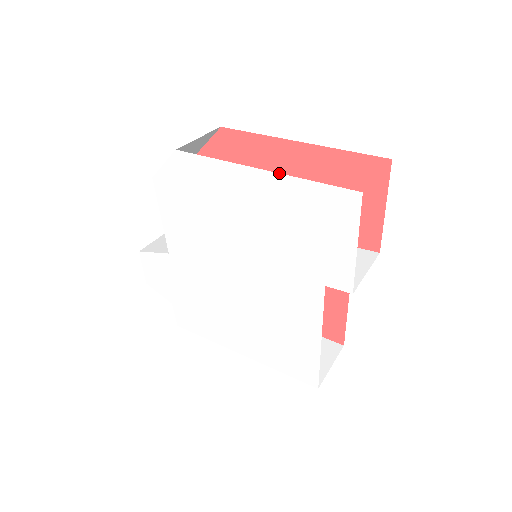
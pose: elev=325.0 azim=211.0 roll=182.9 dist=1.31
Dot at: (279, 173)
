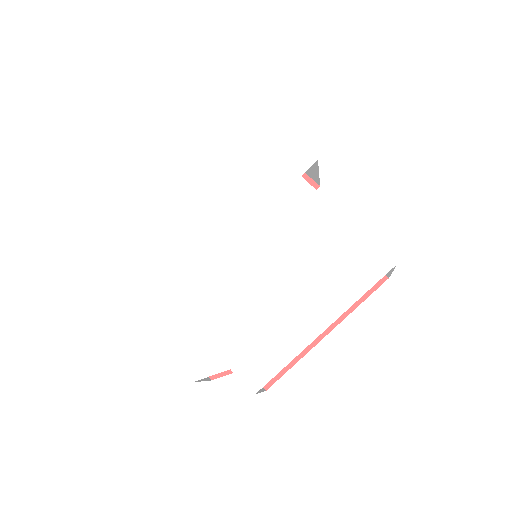
Dot at: (213, 149)
